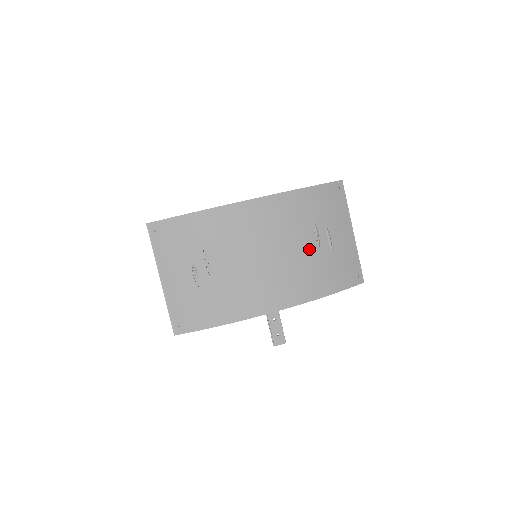
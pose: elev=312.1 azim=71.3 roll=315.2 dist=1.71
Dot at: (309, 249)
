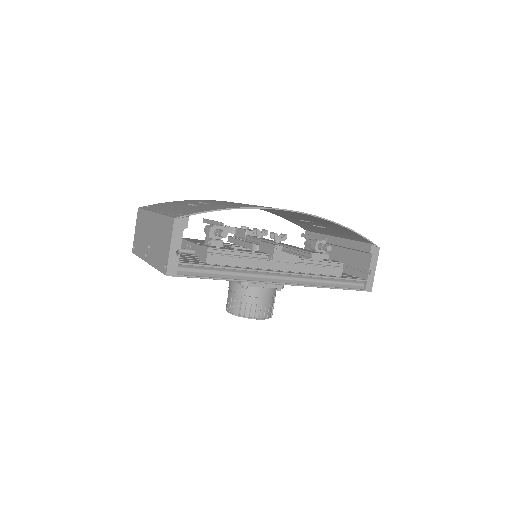
Dot at: (303, 218)
